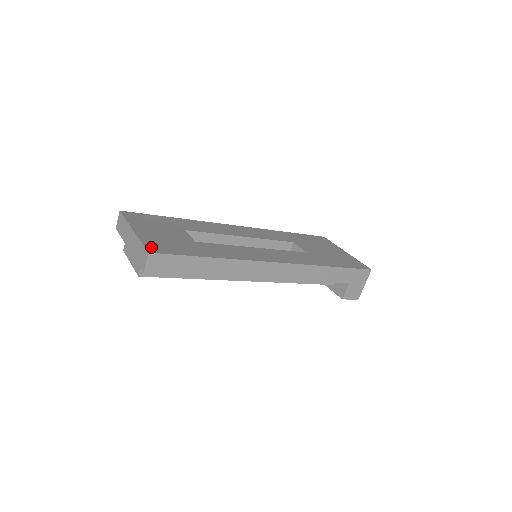
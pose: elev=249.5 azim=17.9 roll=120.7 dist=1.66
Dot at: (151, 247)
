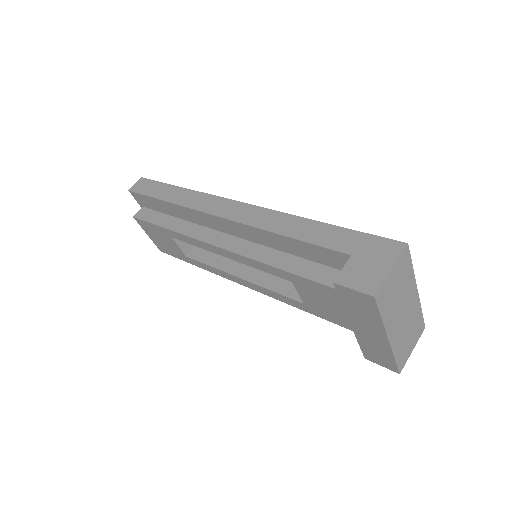
Dot at: occluded
